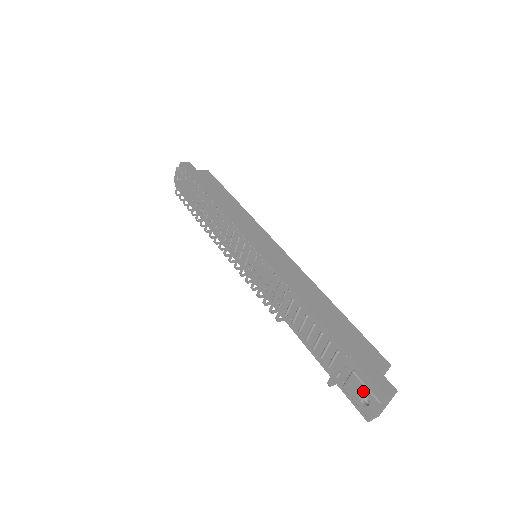
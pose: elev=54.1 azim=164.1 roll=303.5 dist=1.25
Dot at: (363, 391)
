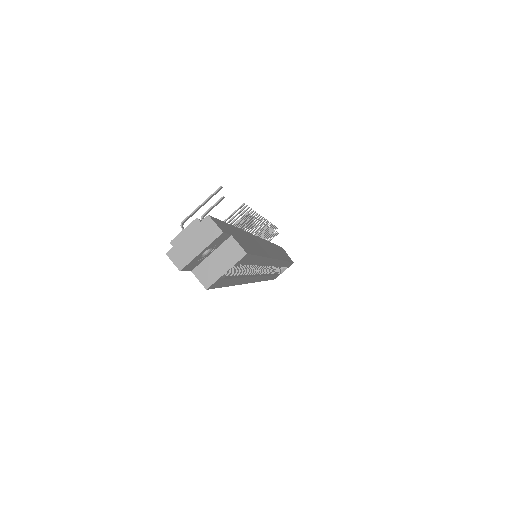
Dot at: occluded
